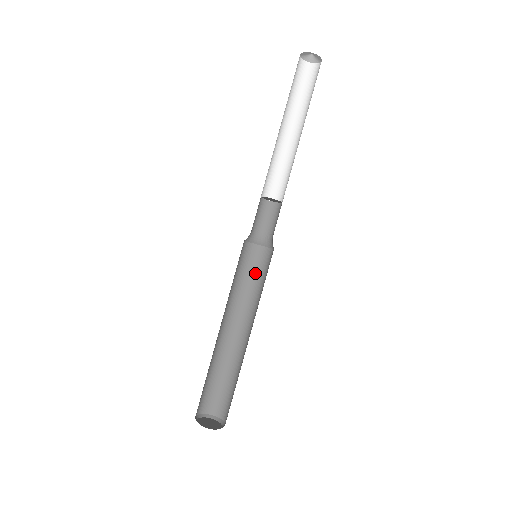
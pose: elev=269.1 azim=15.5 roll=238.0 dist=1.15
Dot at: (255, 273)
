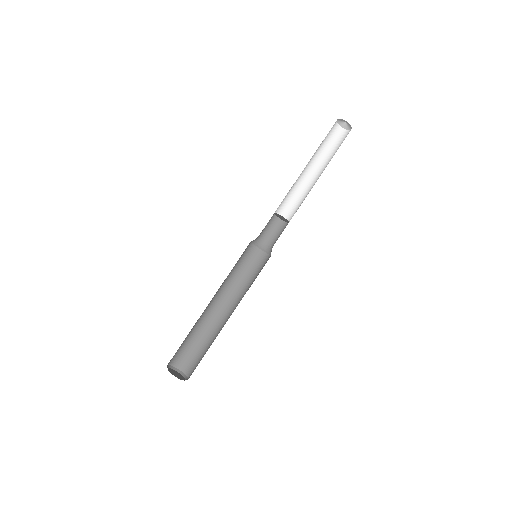
Dot at: (254, 272)
